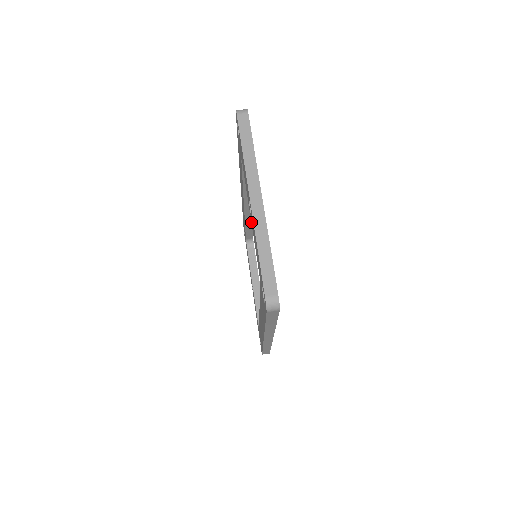
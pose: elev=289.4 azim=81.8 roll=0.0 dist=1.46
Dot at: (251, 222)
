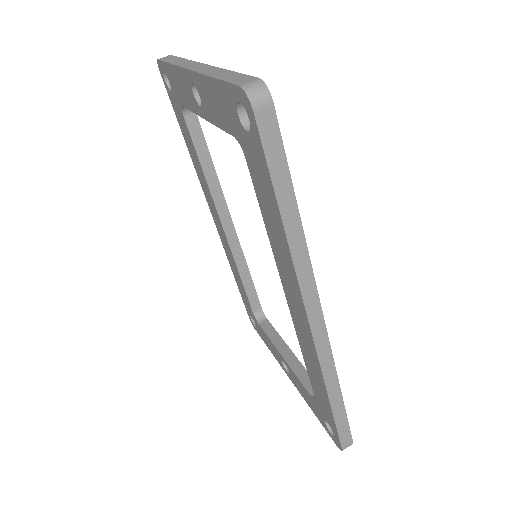
Dot at: (207, 119)
